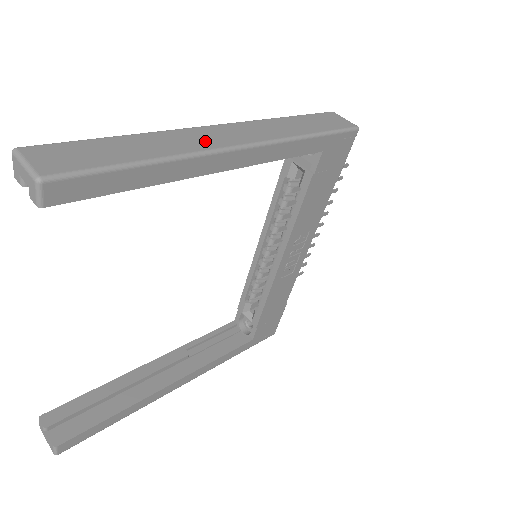
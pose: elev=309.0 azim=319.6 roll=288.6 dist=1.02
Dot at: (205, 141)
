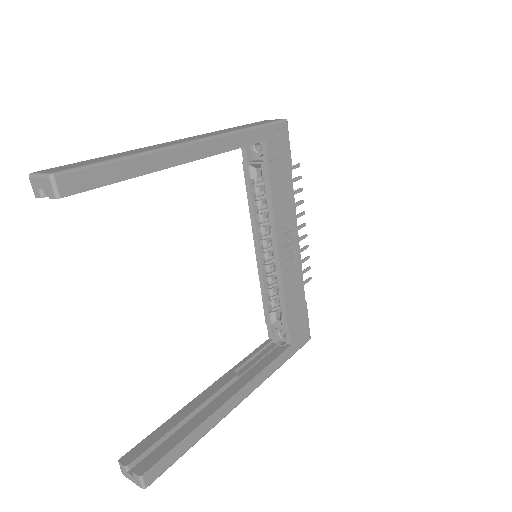
Dot at: (167, 144)
